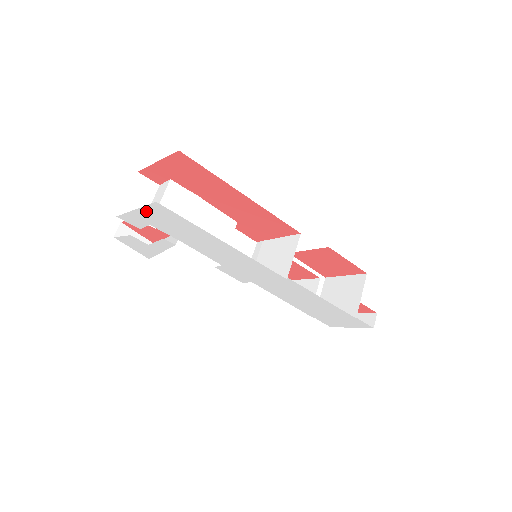
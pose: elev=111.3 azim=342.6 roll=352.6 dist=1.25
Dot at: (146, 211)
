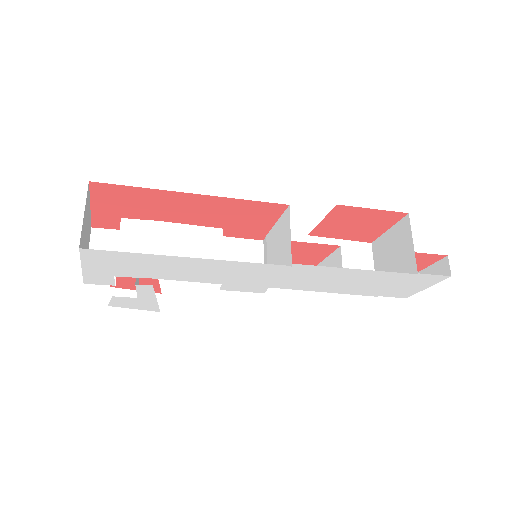
Dot at: (90, 264)
